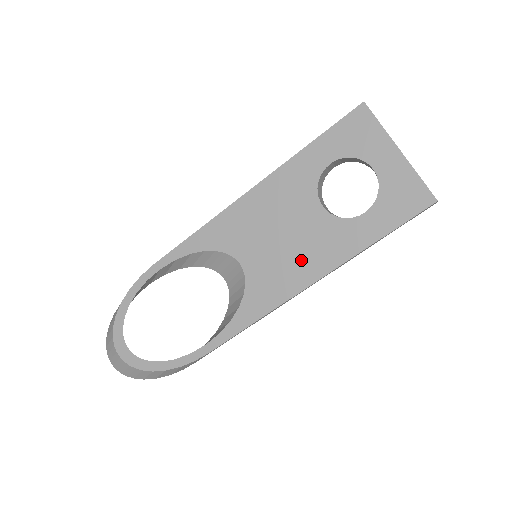
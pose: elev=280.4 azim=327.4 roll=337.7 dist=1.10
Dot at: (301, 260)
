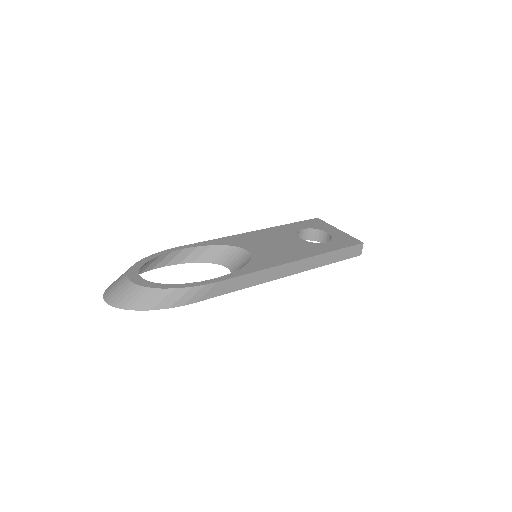
Dot at: (290, 252)
